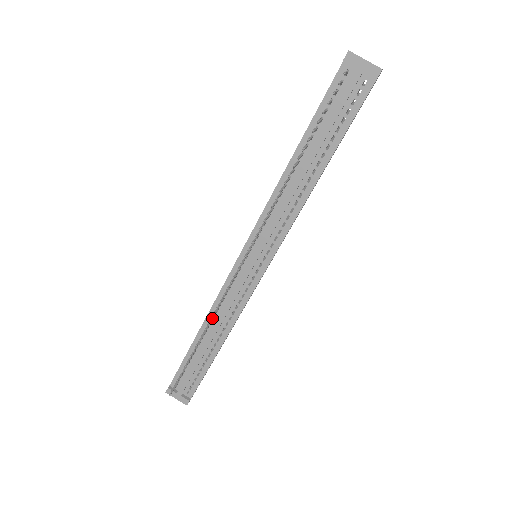
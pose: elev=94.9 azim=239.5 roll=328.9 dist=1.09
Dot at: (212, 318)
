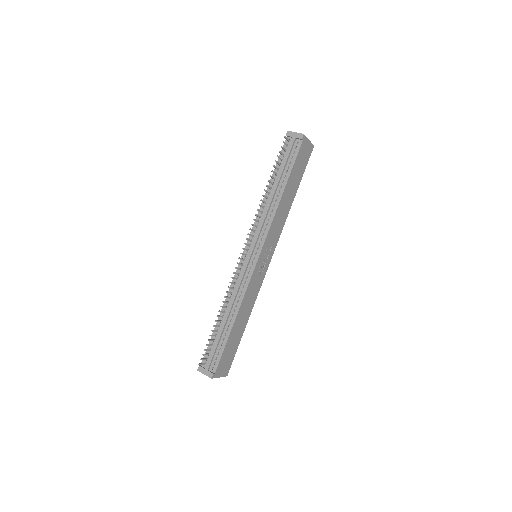
Dot at: (228, 296)
